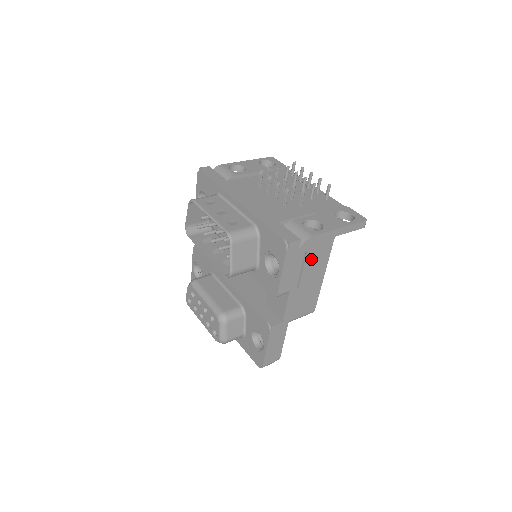
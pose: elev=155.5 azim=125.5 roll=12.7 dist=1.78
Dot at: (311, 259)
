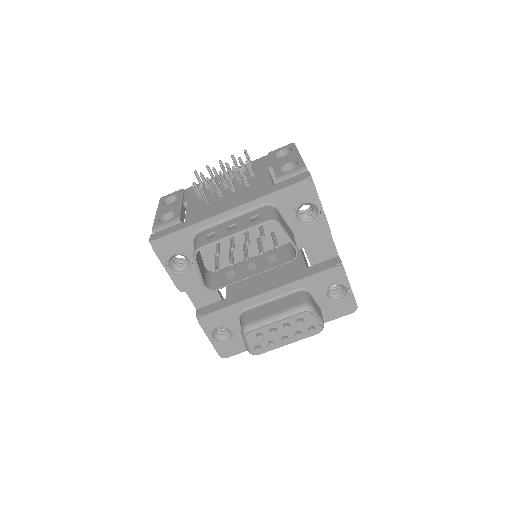
Dot at: occluded
